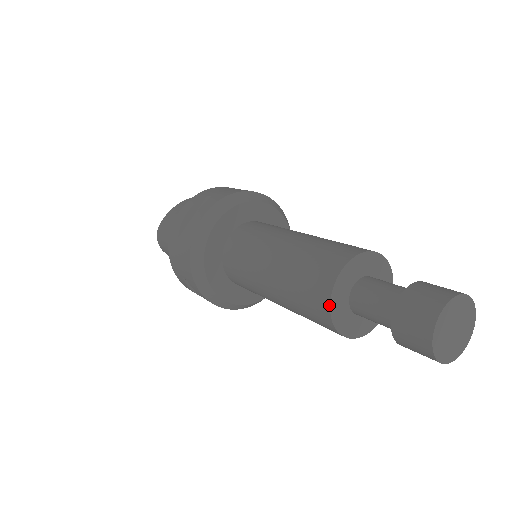
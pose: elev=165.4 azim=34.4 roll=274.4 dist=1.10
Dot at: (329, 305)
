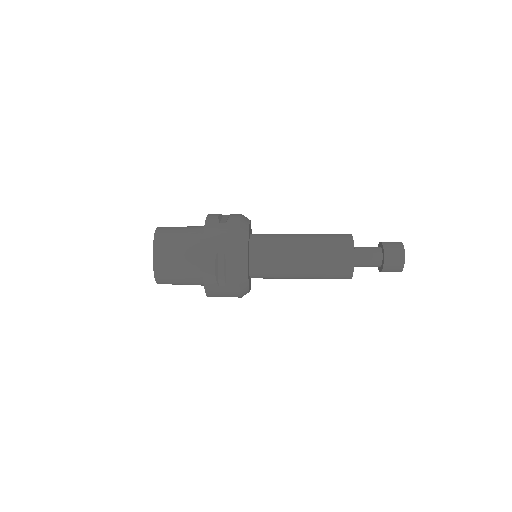
Dot at: occluded
